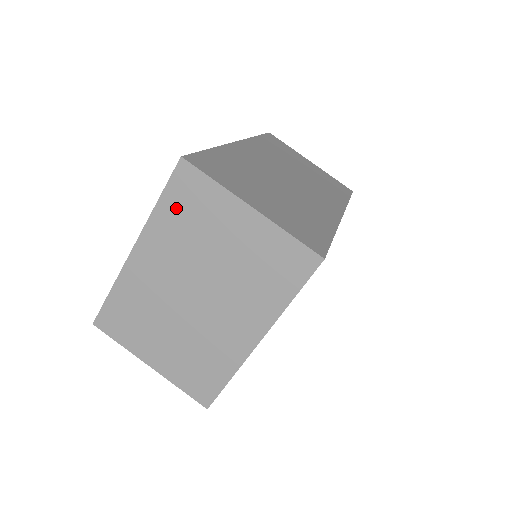
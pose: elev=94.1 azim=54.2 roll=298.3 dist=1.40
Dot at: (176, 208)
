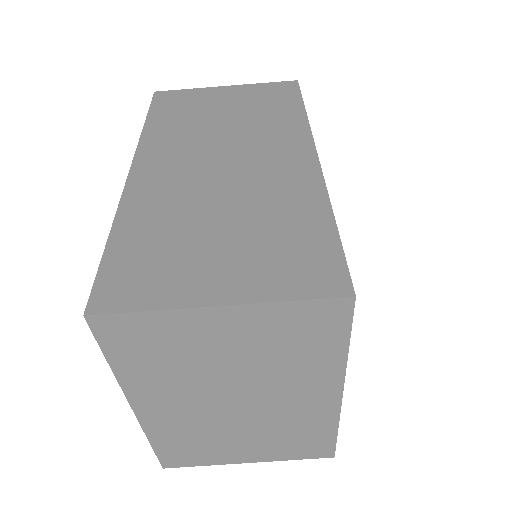
Dot at: (135, 358)
